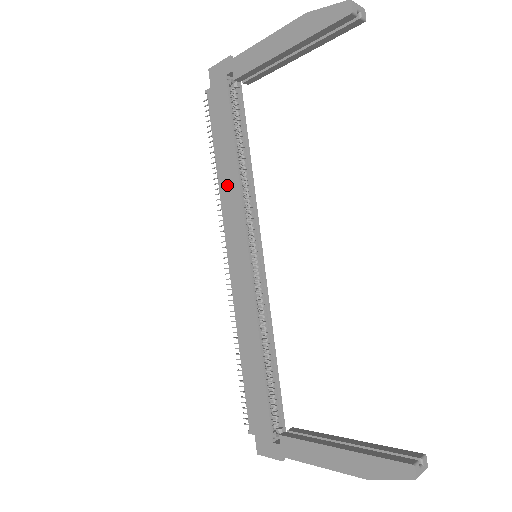
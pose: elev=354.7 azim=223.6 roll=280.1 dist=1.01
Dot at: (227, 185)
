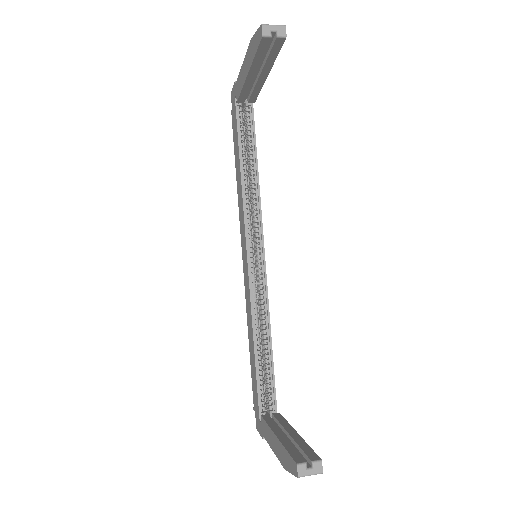
Dot at: (239, 194)
